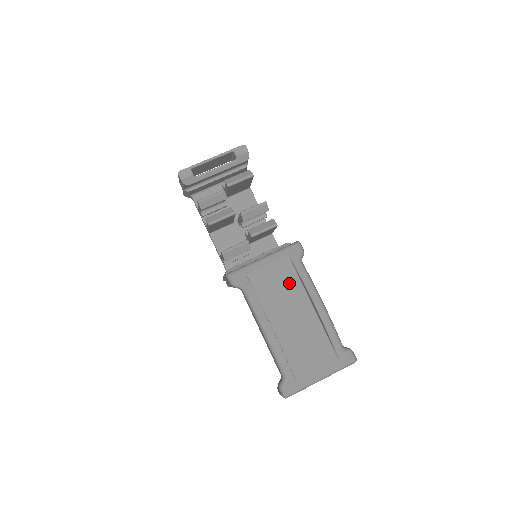
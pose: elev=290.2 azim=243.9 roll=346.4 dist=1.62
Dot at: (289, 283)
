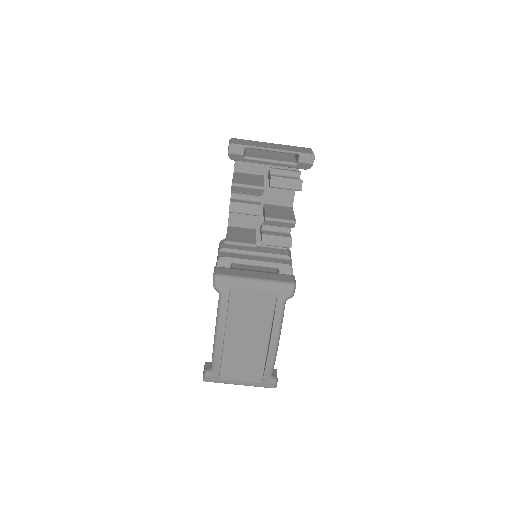
Dot at: (262, 312)
